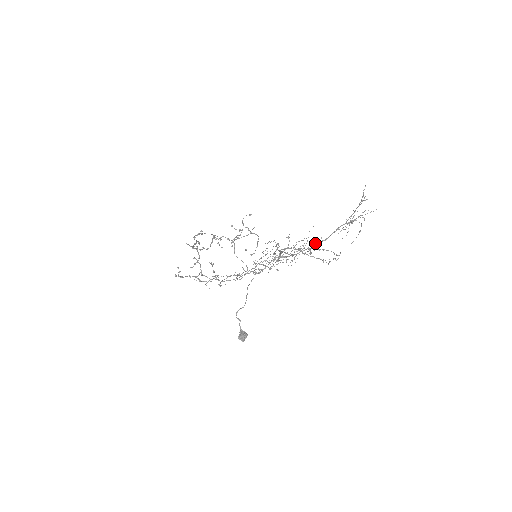
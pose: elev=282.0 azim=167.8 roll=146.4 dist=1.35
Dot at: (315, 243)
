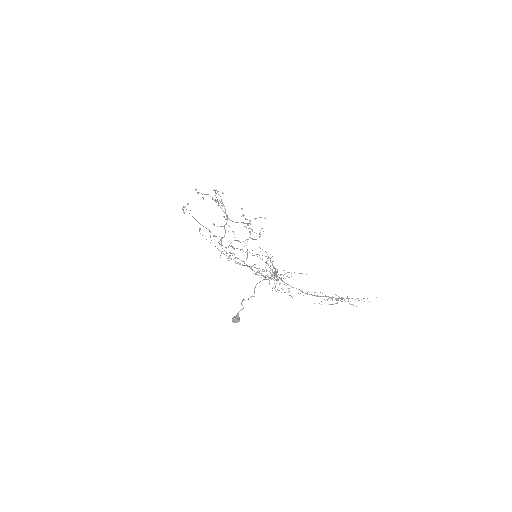
Dot at: (308, 291)
